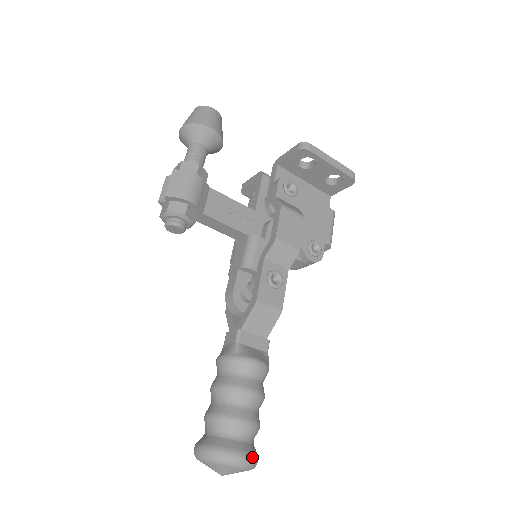
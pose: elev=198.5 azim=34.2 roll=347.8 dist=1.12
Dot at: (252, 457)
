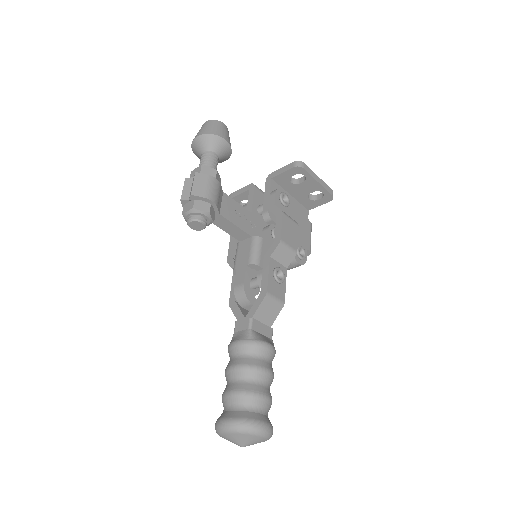
Dot at: (271, 427)
